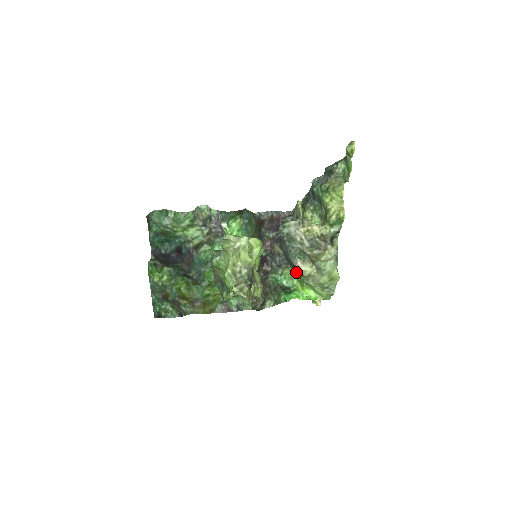
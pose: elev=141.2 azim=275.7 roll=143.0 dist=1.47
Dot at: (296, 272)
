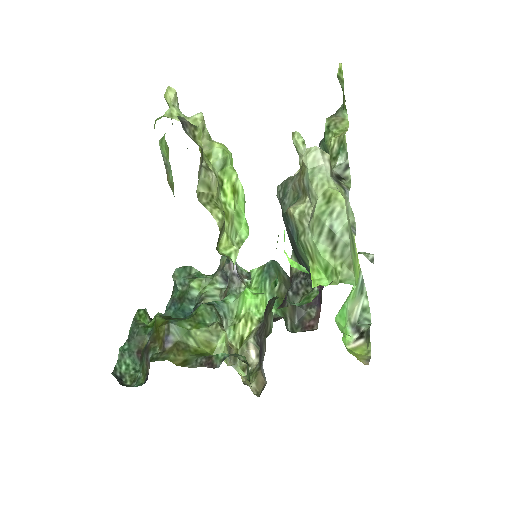
Dot at: (293, 237)
